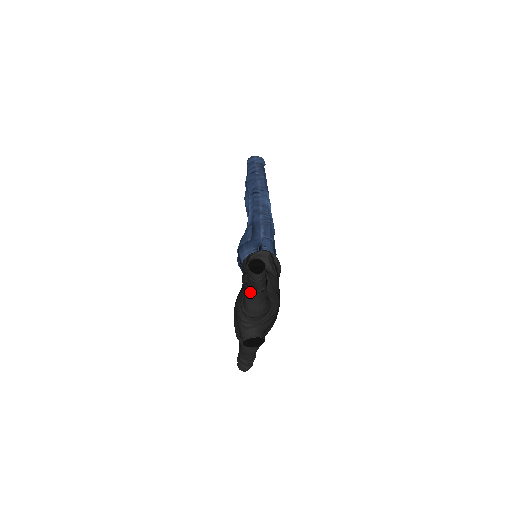
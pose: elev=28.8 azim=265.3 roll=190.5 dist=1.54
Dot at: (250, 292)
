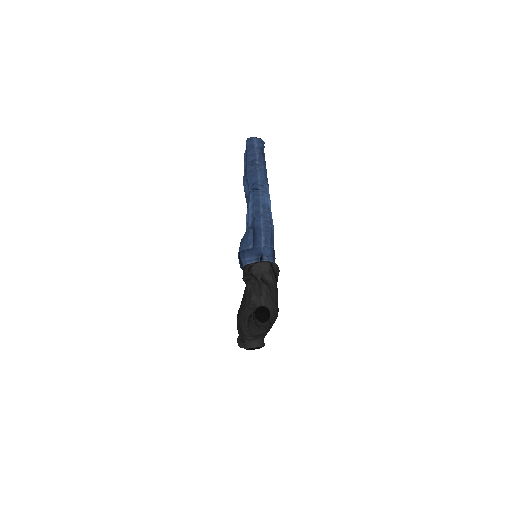
Dot at: occluded
